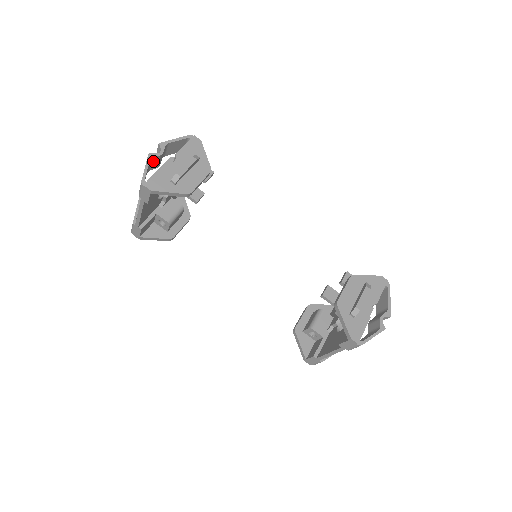
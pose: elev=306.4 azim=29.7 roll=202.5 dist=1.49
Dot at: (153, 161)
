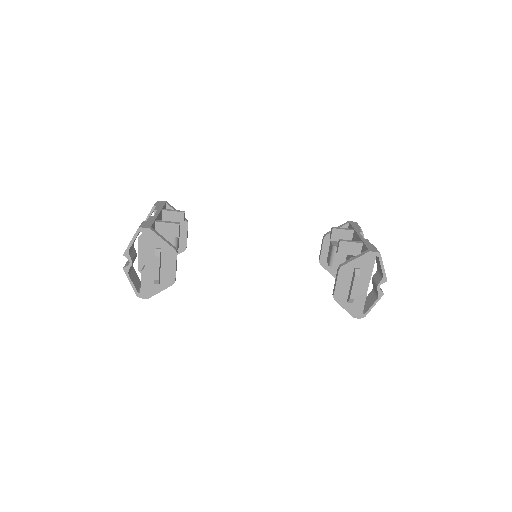
Dot at: (130, 267)
